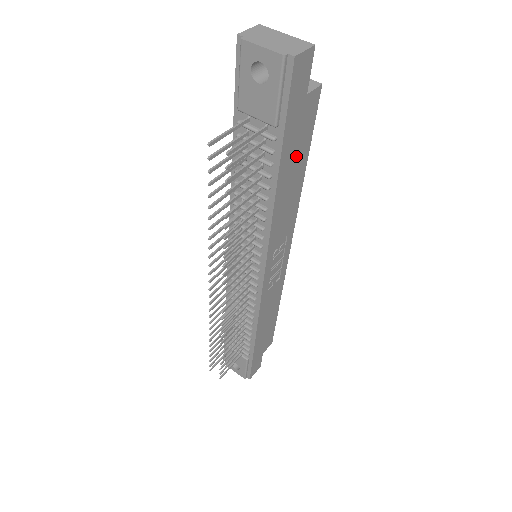
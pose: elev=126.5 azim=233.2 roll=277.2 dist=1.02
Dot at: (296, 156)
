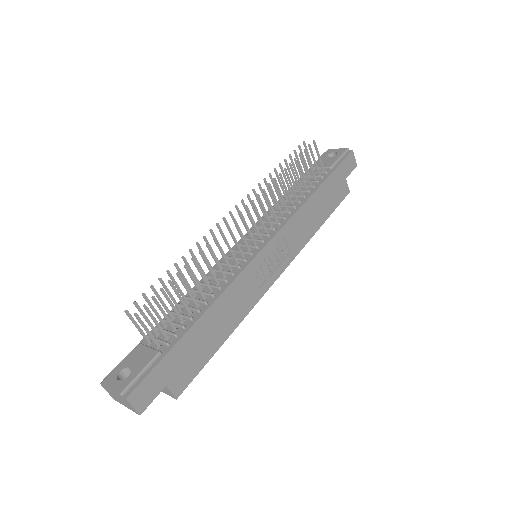
Dot at: (327, 200)
